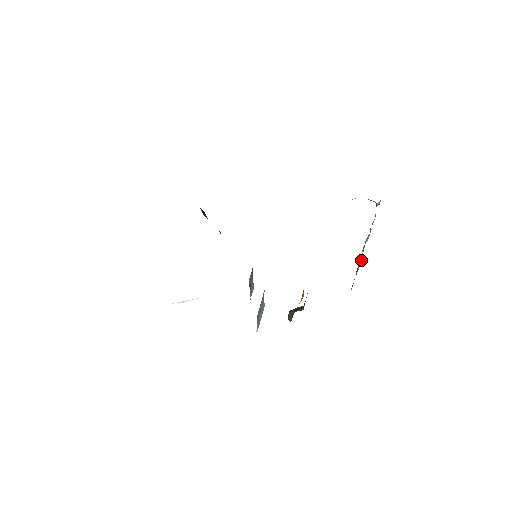
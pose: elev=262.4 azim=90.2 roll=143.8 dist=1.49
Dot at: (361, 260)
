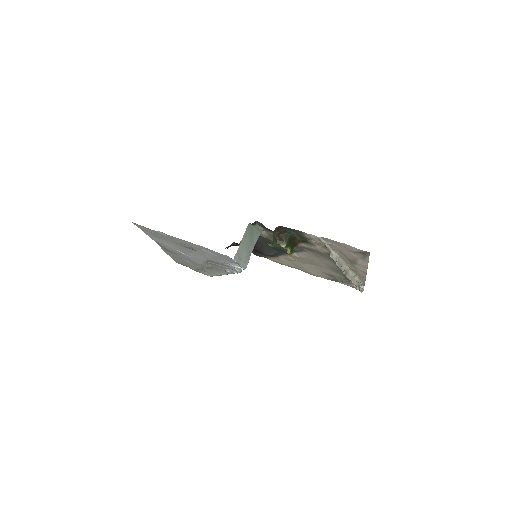
Dot at: (342, 265)
